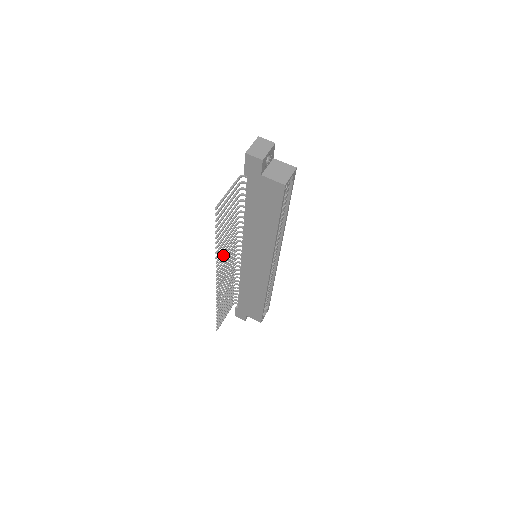
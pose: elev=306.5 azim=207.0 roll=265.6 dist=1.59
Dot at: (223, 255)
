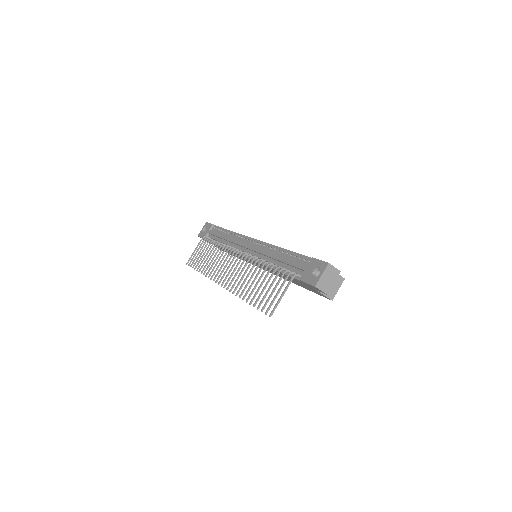
Dot at: (237, 279)
